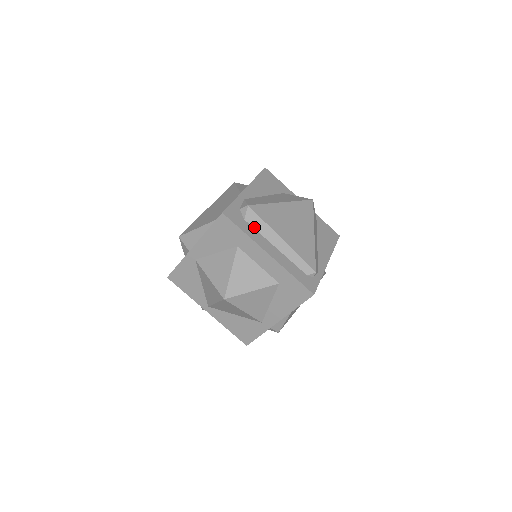
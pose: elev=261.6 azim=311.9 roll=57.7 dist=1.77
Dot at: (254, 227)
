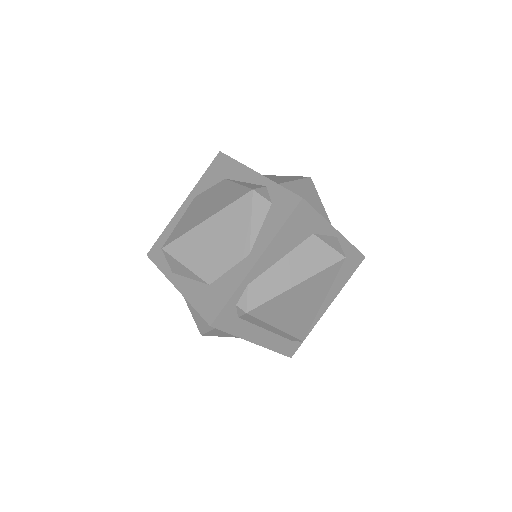
Dot at: (248, 321)
